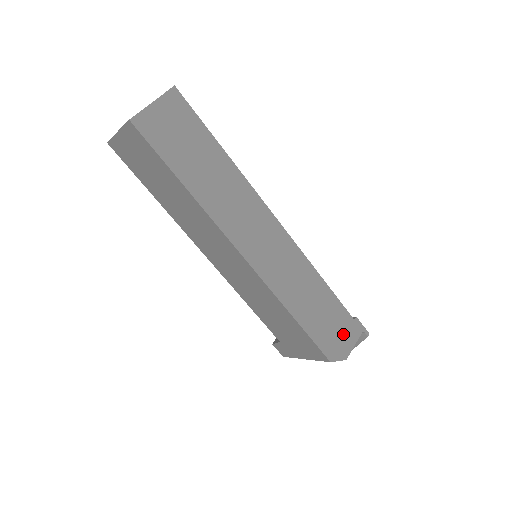
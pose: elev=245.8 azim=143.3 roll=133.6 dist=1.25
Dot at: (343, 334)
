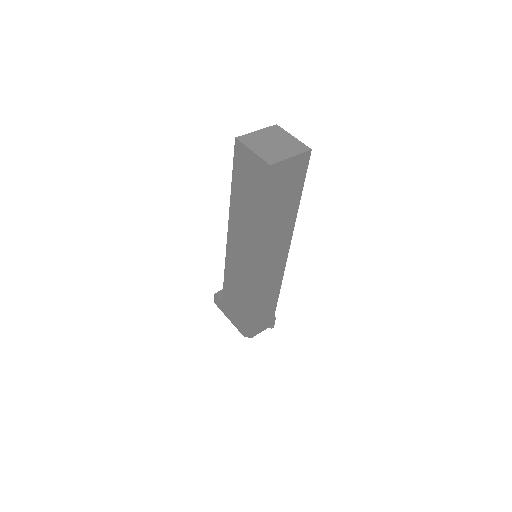
Dot at: (262, 324)
